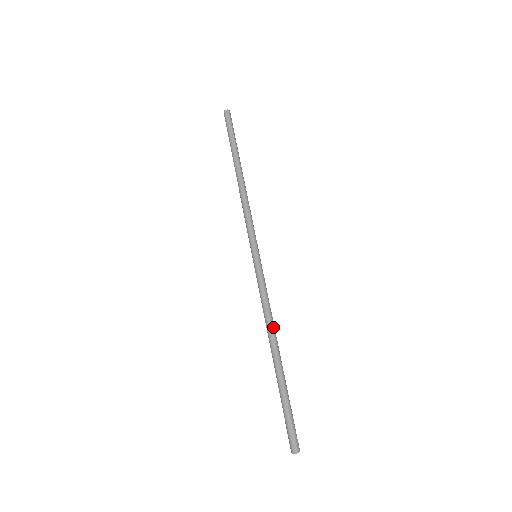
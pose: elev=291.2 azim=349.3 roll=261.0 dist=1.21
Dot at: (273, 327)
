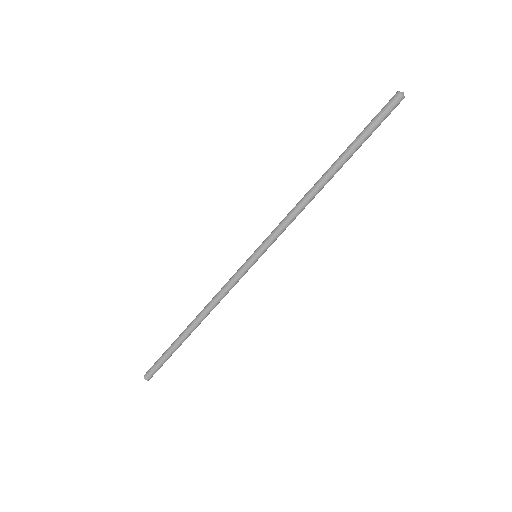
Dot at: occluded
